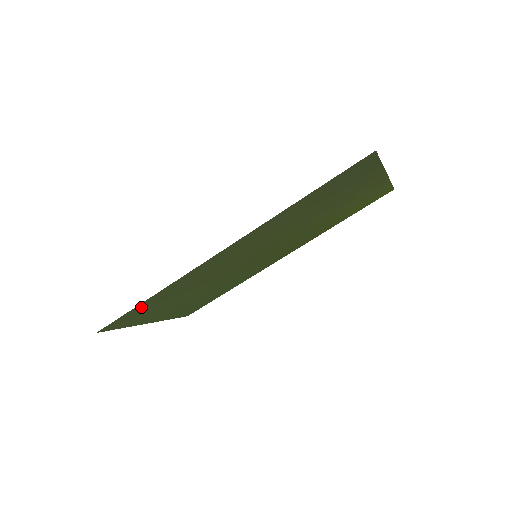
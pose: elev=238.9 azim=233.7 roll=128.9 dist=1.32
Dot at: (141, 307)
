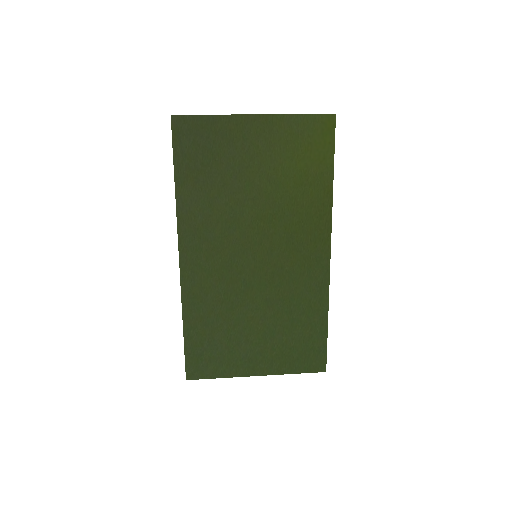
Dot at: (194, 341)
